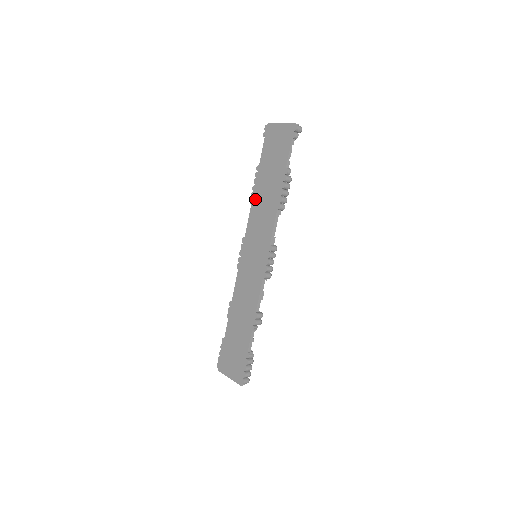
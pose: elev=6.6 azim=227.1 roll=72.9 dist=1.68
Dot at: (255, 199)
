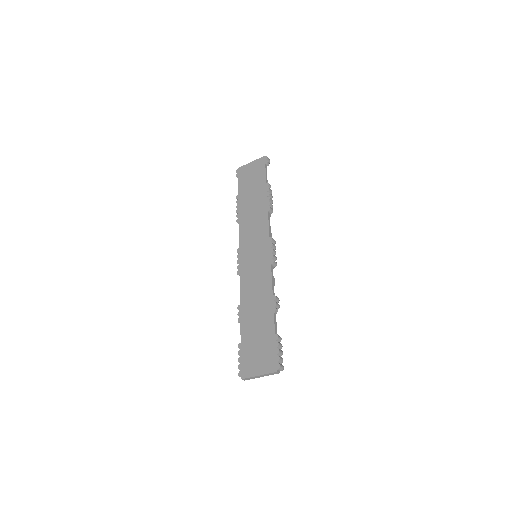
Dot at: (242, 217)
